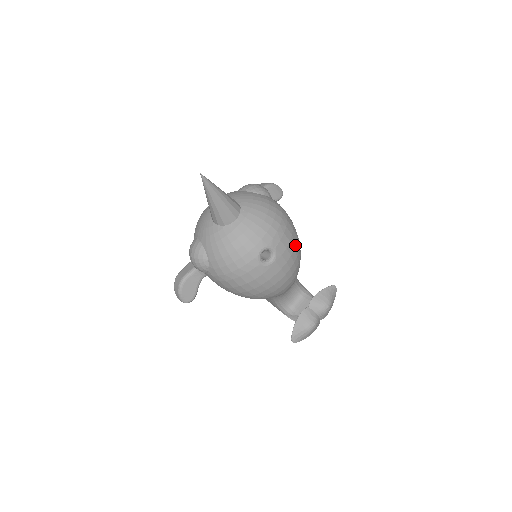
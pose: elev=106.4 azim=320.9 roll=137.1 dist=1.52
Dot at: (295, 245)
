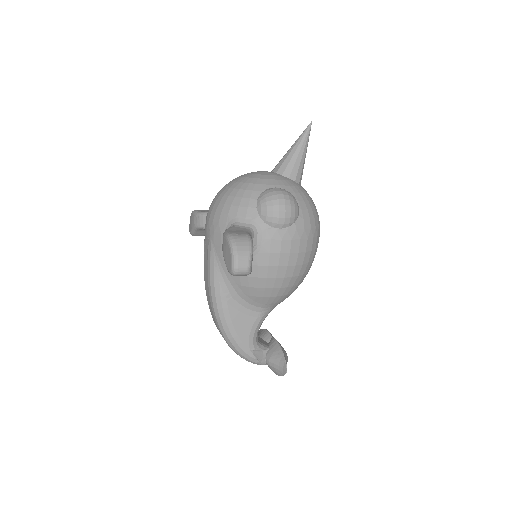
Dot at: occluded
